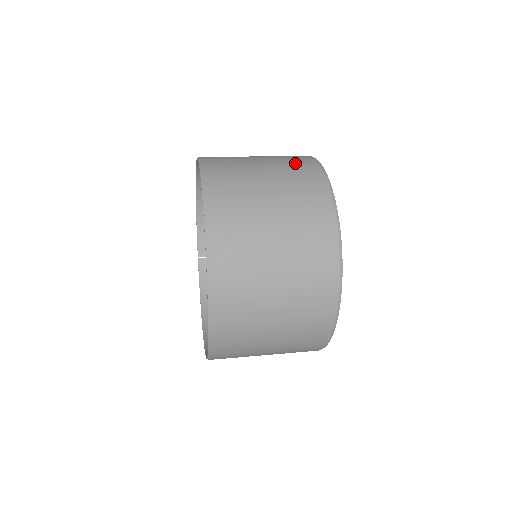
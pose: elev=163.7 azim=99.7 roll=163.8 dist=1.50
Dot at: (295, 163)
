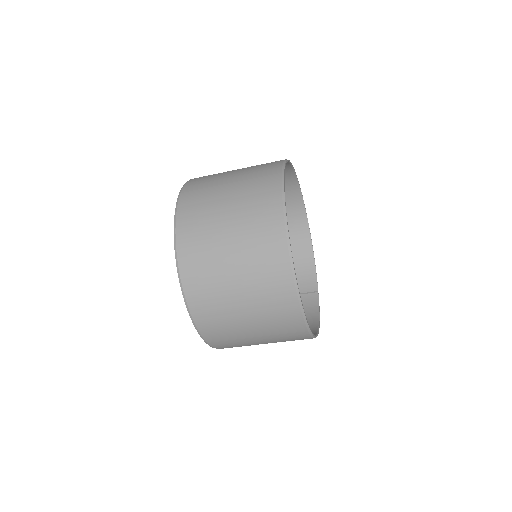
Dot at: occluded
